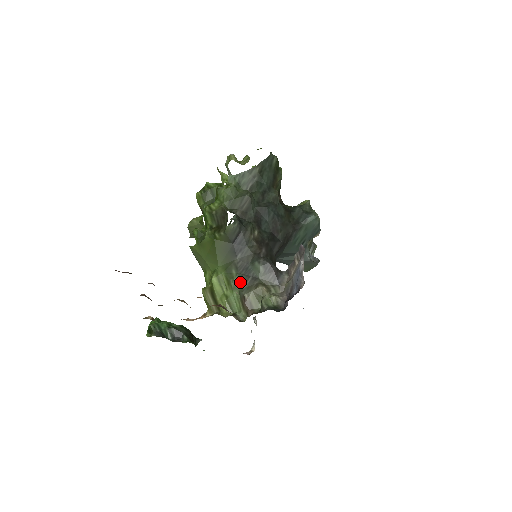
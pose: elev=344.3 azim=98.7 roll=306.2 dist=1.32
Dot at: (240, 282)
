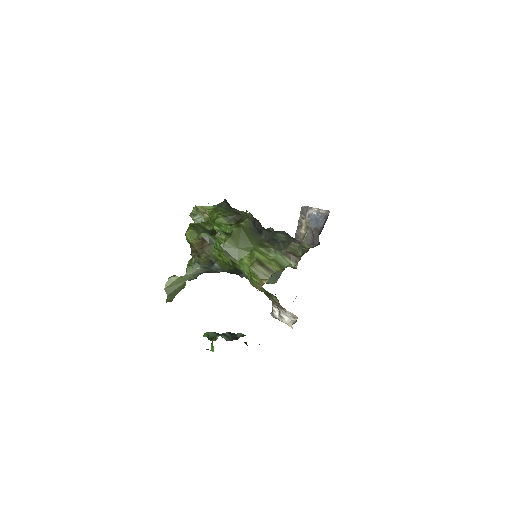
Dot at: (276, 247)
